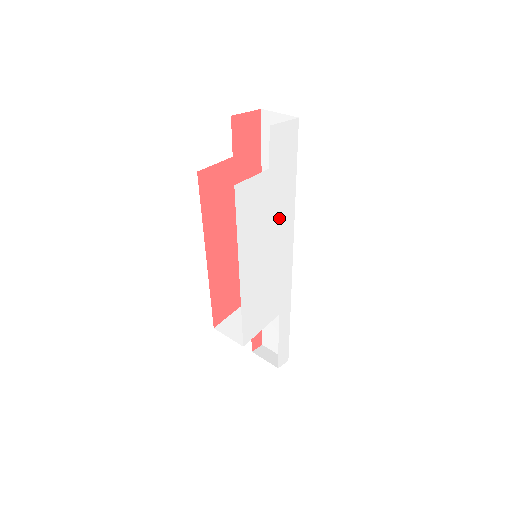
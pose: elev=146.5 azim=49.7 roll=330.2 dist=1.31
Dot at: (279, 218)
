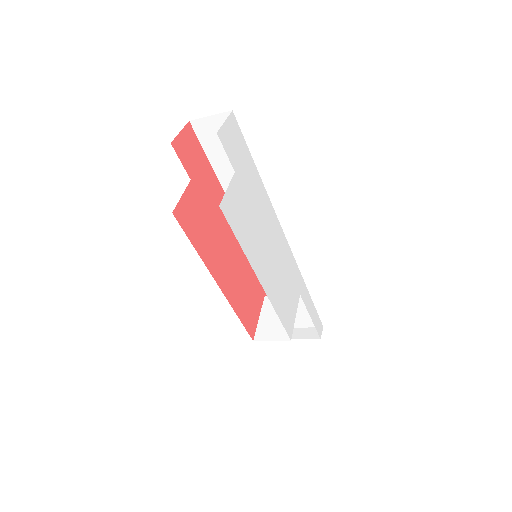
Dot at: (261, 211)
